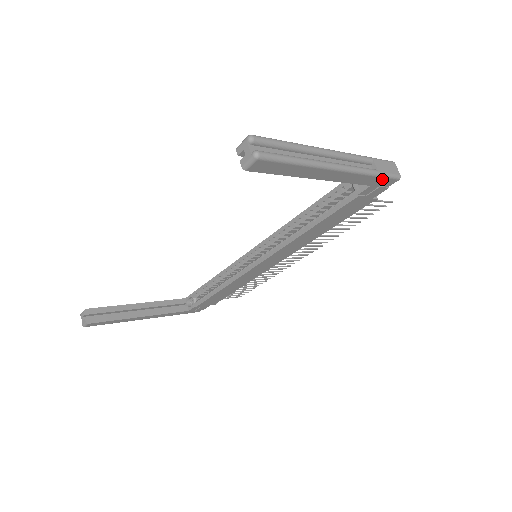
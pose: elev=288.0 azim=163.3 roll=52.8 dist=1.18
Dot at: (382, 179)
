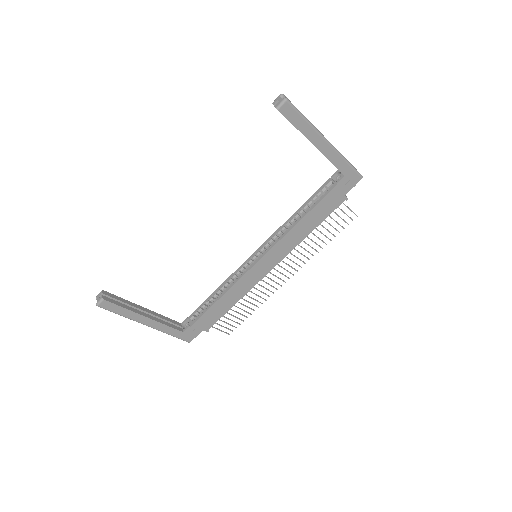
Dot at: (352, 171)
